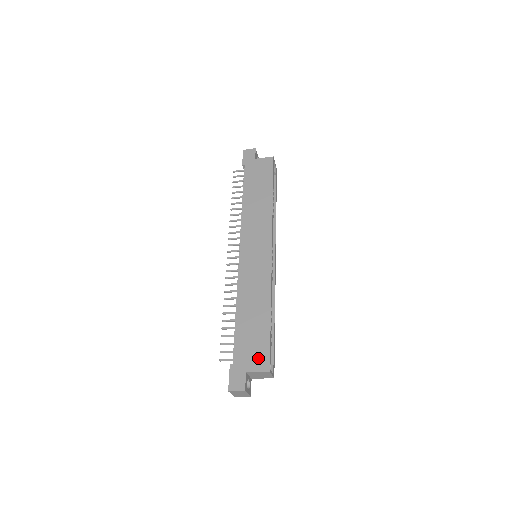
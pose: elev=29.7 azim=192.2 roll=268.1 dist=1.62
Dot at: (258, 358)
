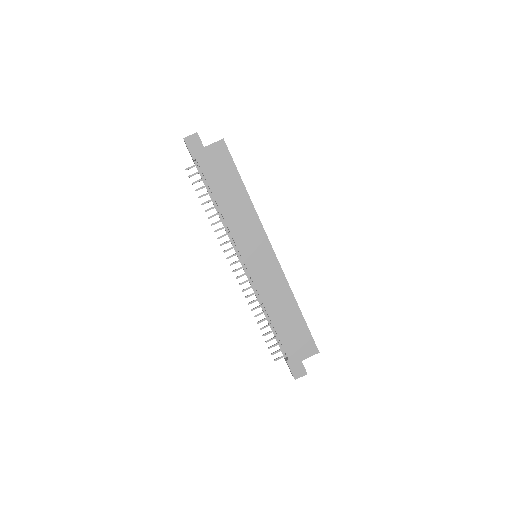
Dot at: (306, 347)
